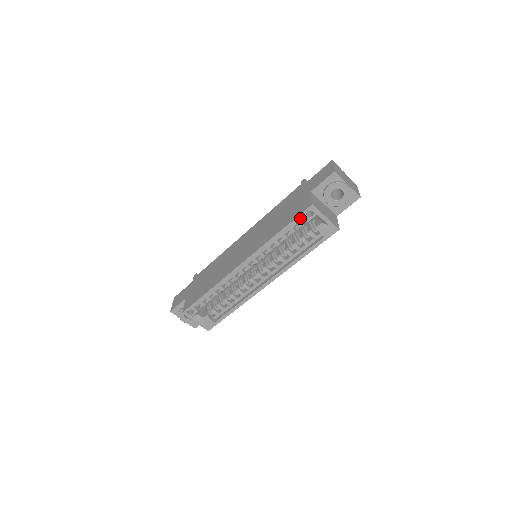
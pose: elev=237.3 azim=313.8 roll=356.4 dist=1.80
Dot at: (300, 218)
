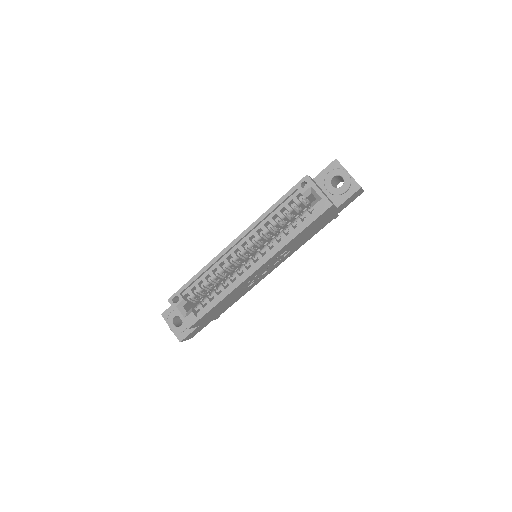
Dot at: (295, 190)
